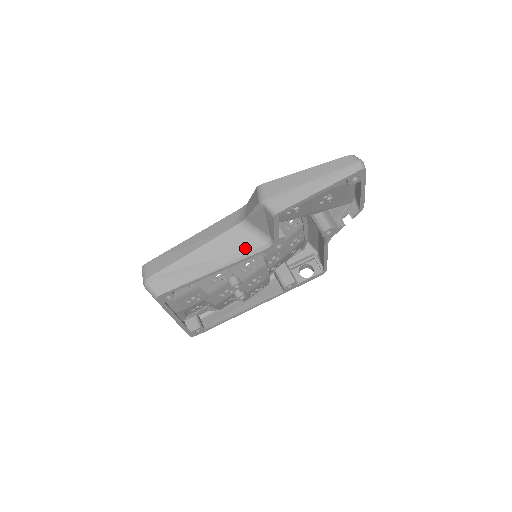
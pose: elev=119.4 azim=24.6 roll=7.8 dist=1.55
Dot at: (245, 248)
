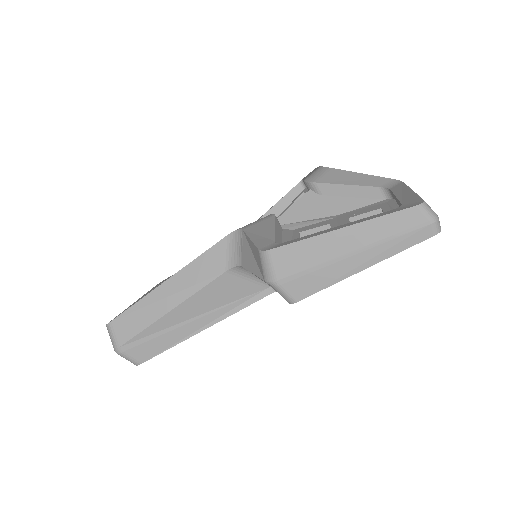
Dot at: (244, 294)
